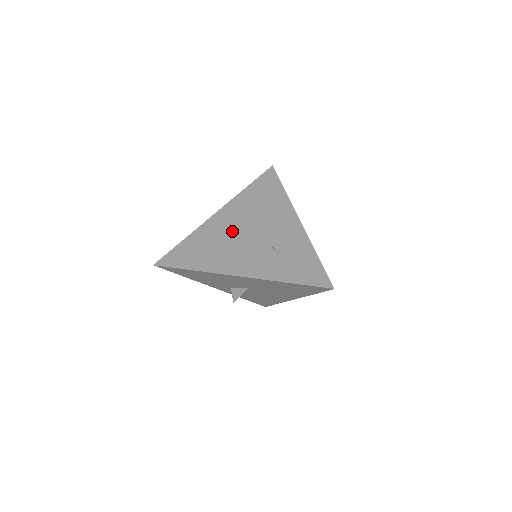
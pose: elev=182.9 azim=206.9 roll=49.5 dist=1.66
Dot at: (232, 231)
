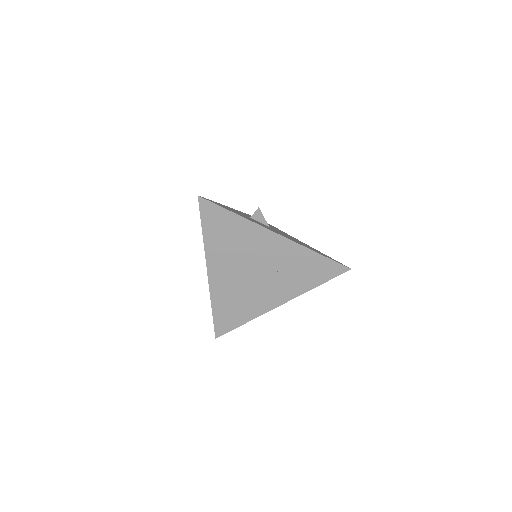
Dot at: (238, 280)
